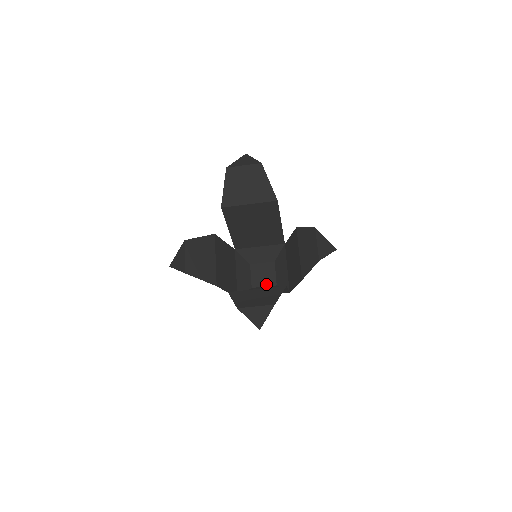
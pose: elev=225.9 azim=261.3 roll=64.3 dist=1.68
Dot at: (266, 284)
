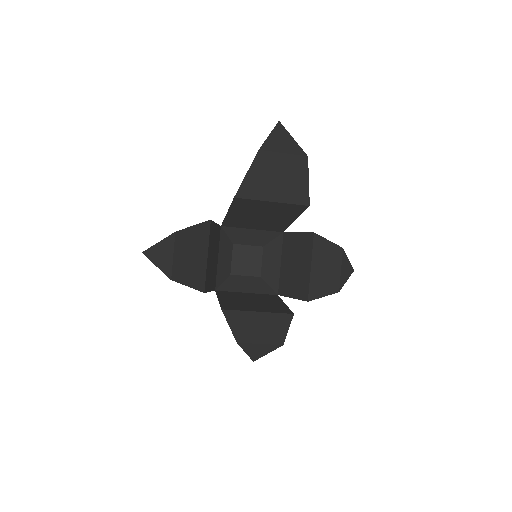
Dot at: (248, 273)
